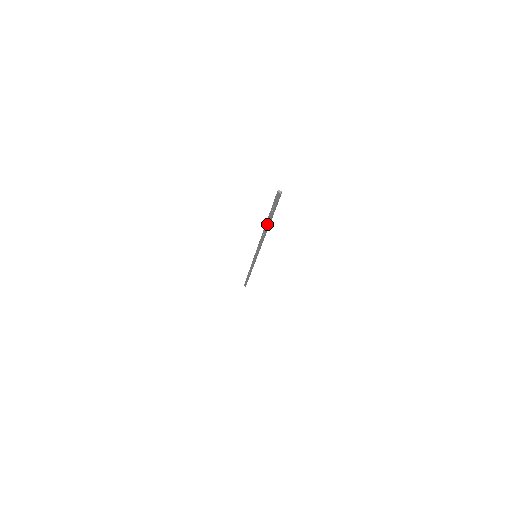
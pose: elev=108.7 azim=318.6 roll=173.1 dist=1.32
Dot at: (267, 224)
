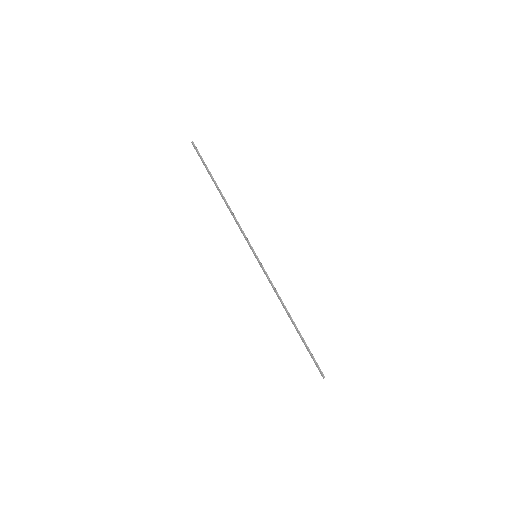
Dot at: (215, 185)
